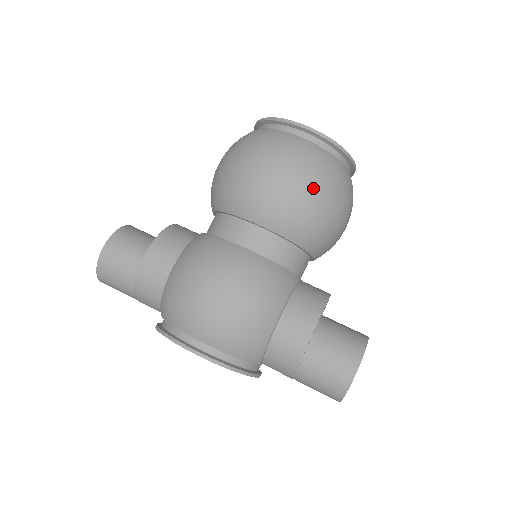
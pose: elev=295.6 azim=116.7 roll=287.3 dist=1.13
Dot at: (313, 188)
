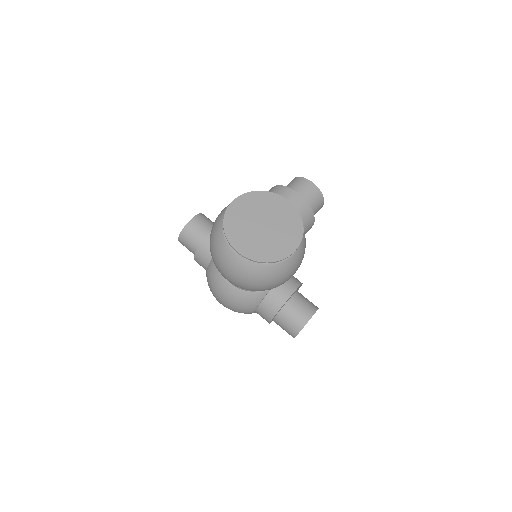
Dot at: (249, 286)
